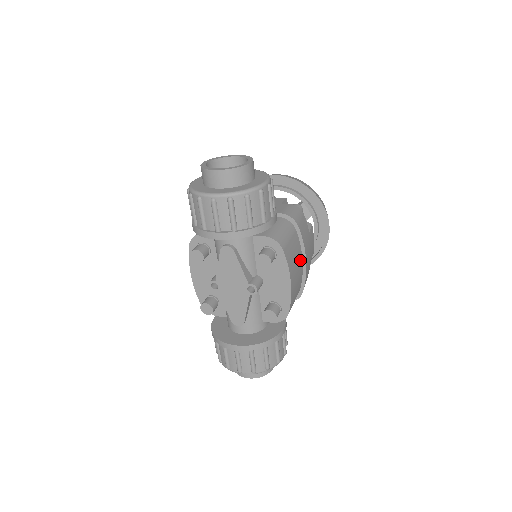
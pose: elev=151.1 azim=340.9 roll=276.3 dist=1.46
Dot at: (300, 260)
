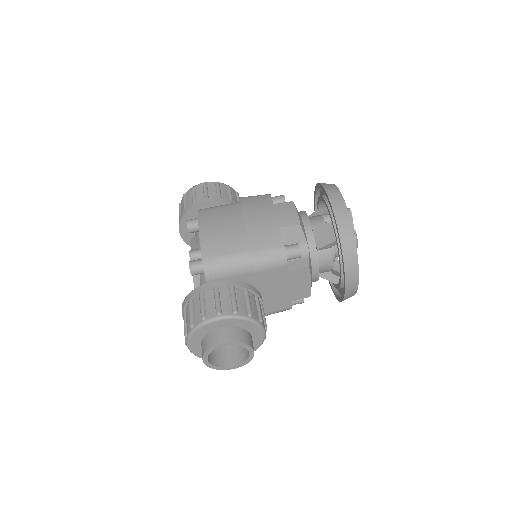
Dot at: occluded
